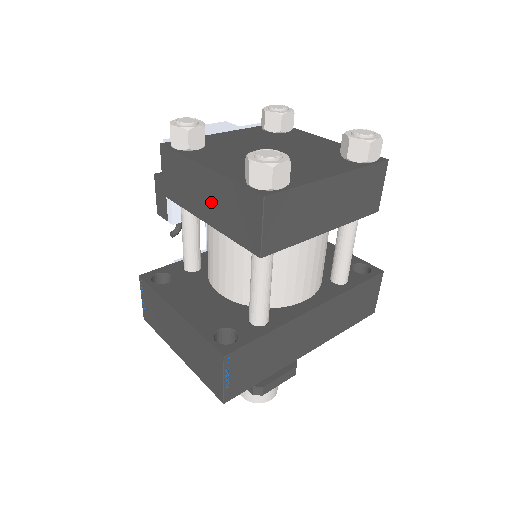
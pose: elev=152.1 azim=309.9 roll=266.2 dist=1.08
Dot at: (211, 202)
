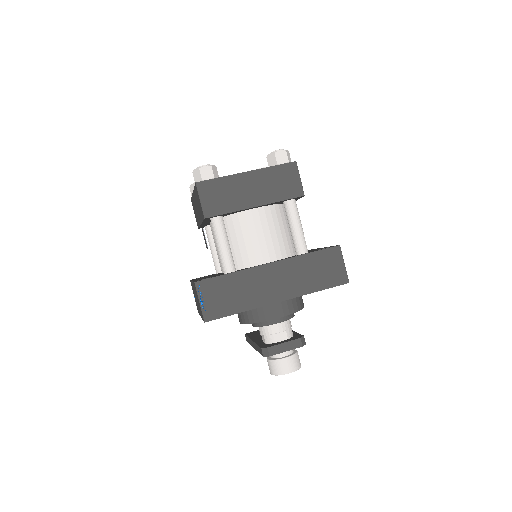
Dot at: occluded
